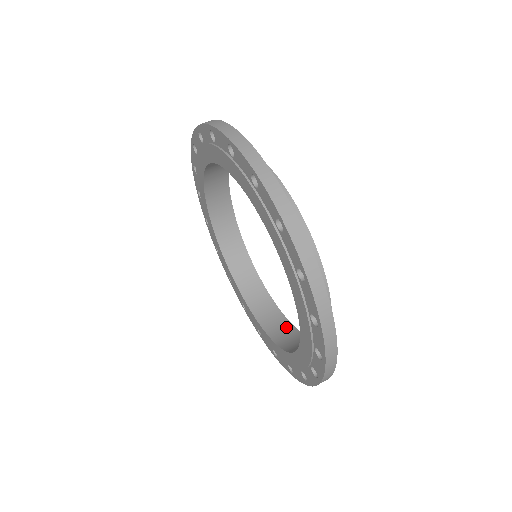
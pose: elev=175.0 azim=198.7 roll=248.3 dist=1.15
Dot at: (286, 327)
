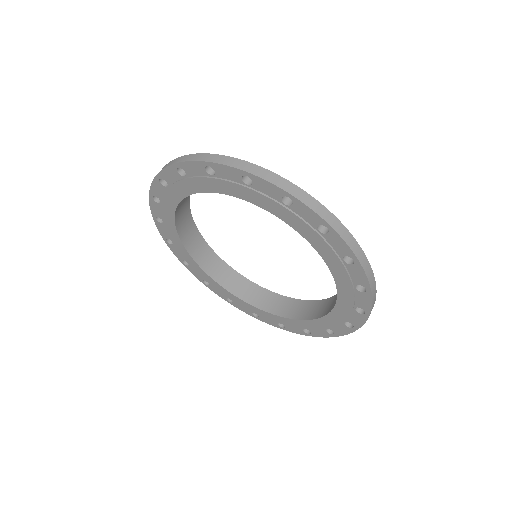
Dot at: (242, 281)
